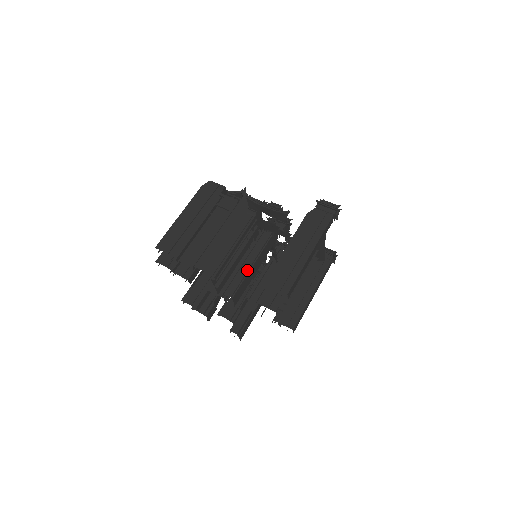
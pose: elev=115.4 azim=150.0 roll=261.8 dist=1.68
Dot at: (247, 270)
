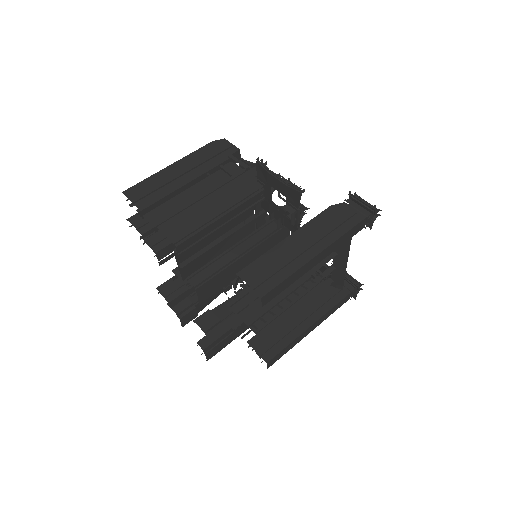
Dot at: (230, 260)
